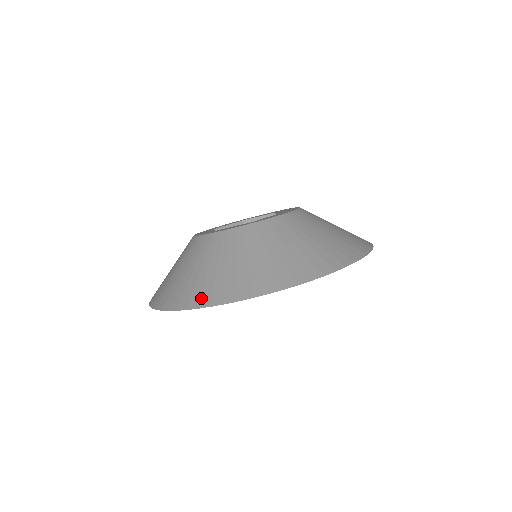
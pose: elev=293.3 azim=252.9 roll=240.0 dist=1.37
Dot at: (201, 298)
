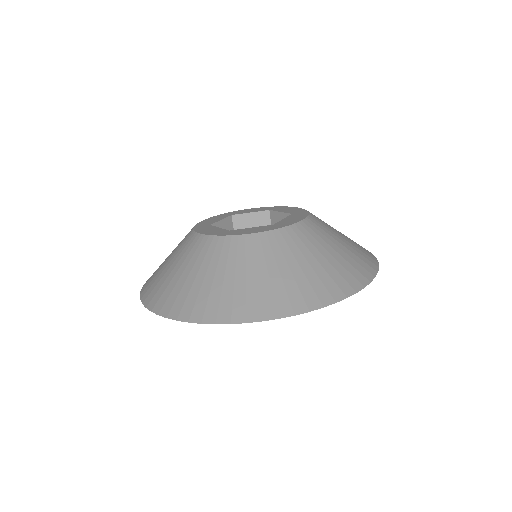
Dot at: (248, 311)
